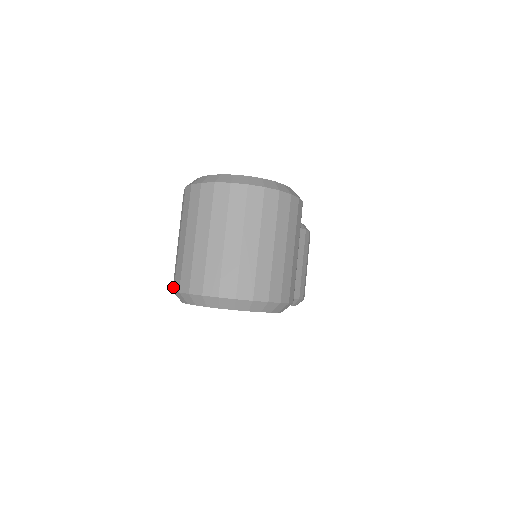
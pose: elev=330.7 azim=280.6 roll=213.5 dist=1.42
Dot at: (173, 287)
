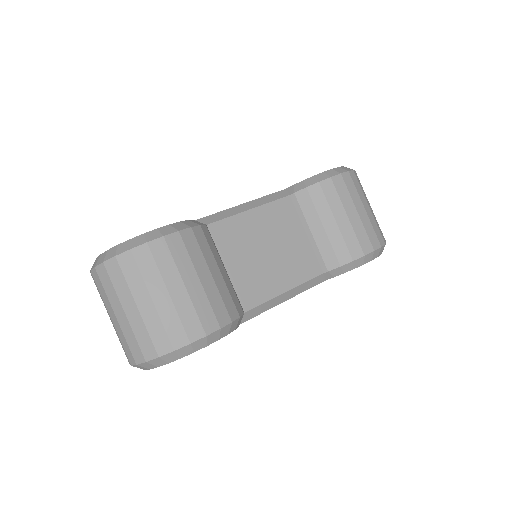
Dot at: occluded
